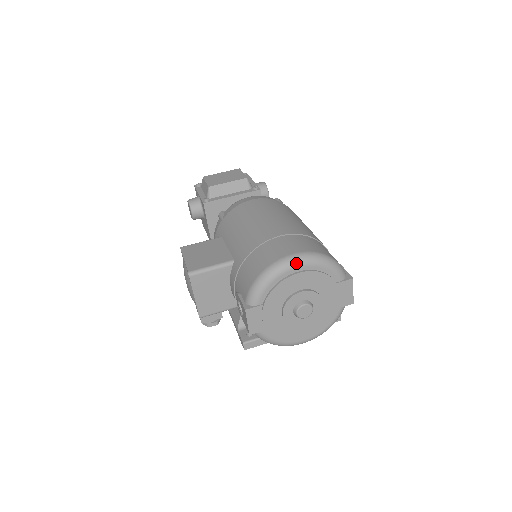
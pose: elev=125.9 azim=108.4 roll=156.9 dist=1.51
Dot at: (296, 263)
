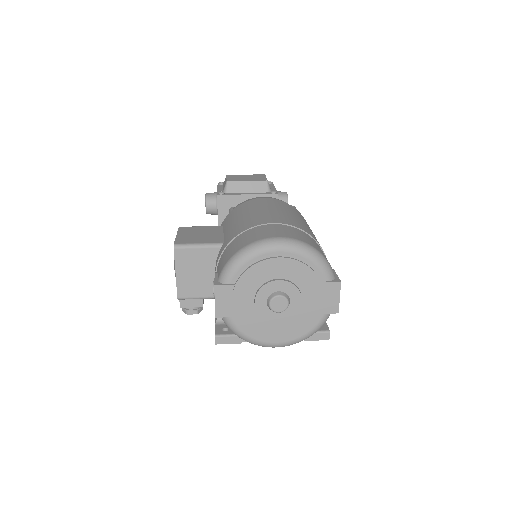
Dot at: (278, 246)
